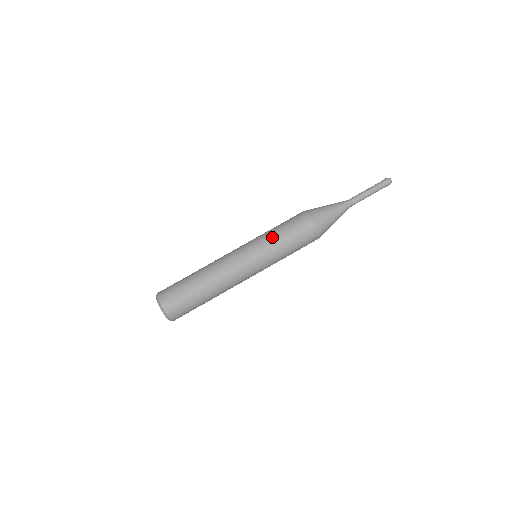
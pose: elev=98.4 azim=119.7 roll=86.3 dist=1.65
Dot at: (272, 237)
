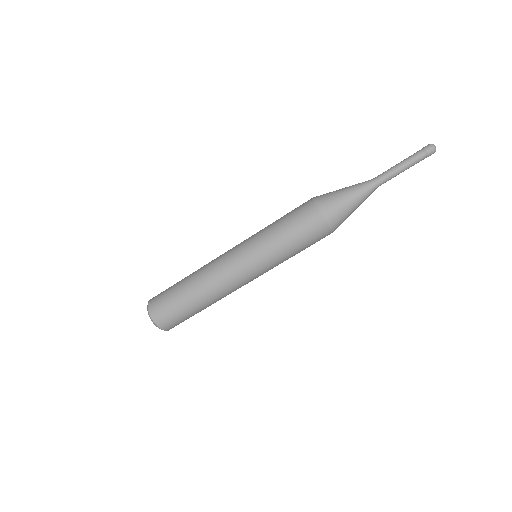
Dot at: (273, 243)
